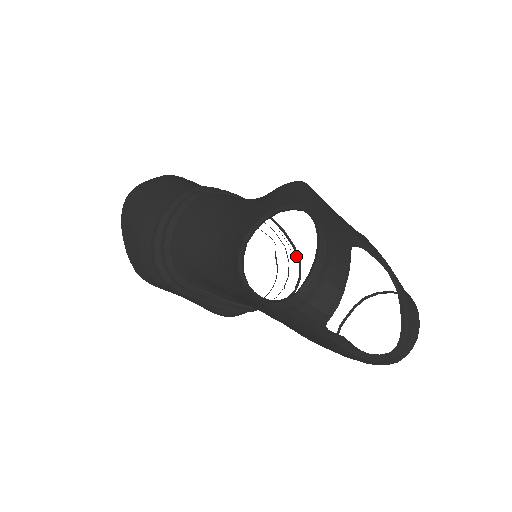
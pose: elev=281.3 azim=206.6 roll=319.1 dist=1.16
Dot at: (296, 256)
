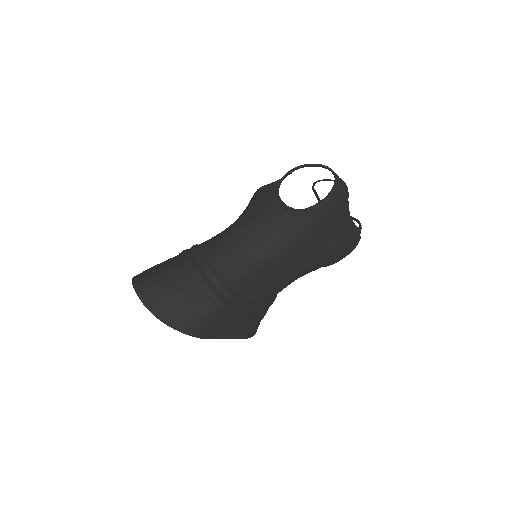
Dot at: occluded
